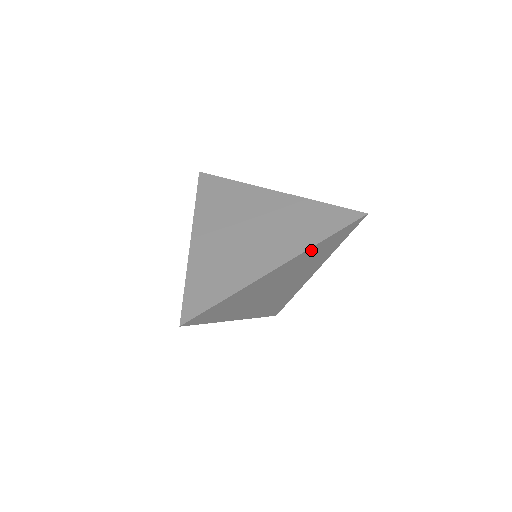
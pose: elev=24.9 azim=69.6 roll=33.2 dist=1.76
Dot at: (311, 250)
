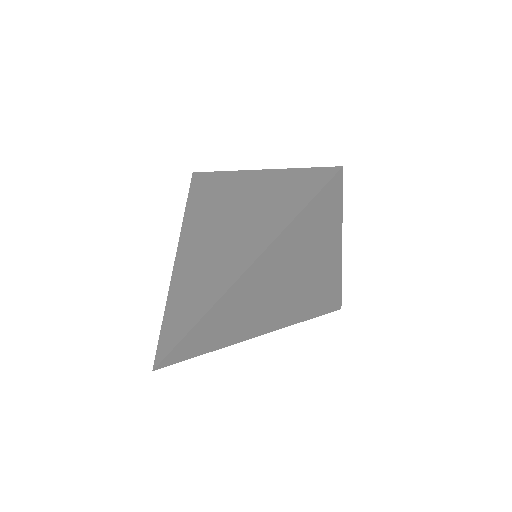
Dot at: (281, 241)
